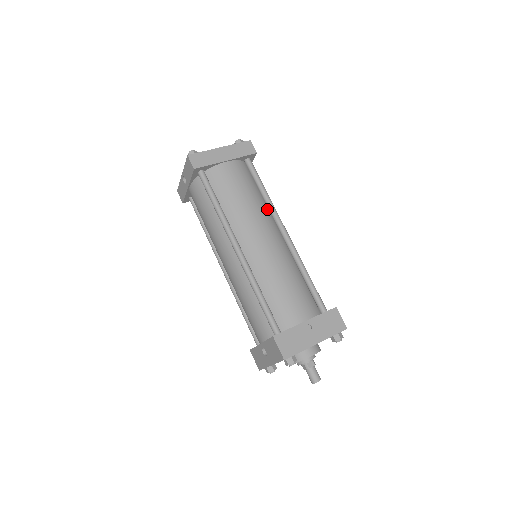
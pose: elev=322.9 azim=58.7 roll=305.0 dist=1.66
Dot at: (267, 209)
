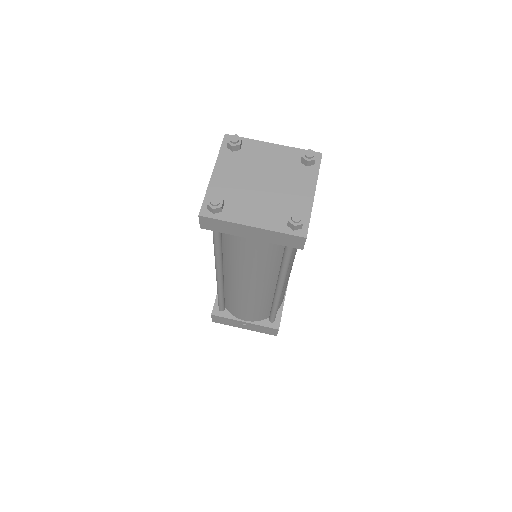
Dot at: (278, 270)
